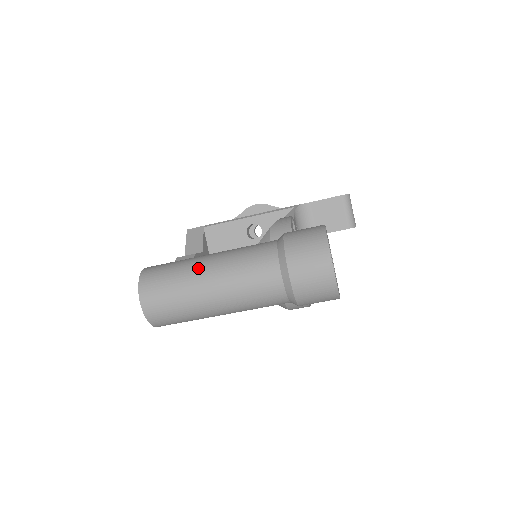
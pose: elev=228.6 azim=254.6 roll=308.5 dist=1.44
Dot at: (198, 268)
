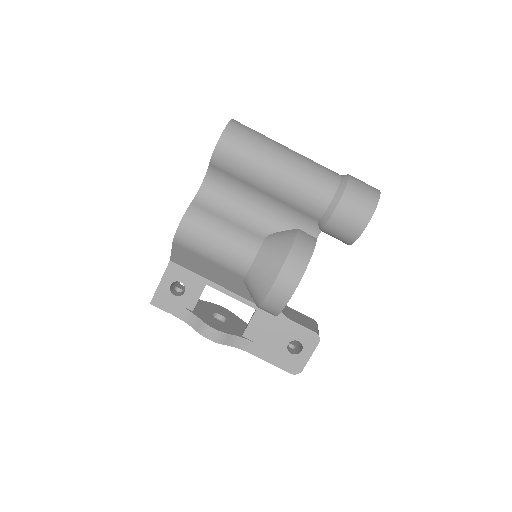
Dot at: occluded
